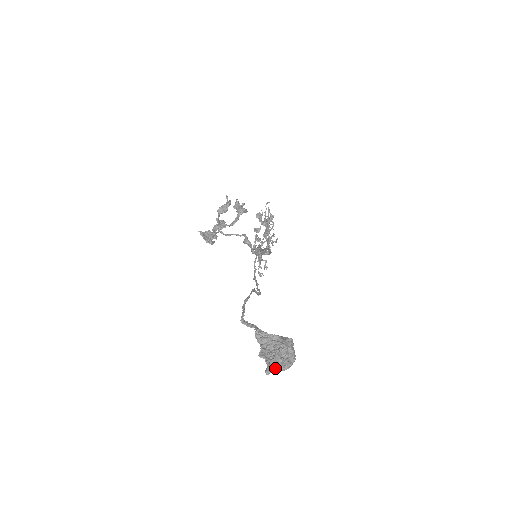
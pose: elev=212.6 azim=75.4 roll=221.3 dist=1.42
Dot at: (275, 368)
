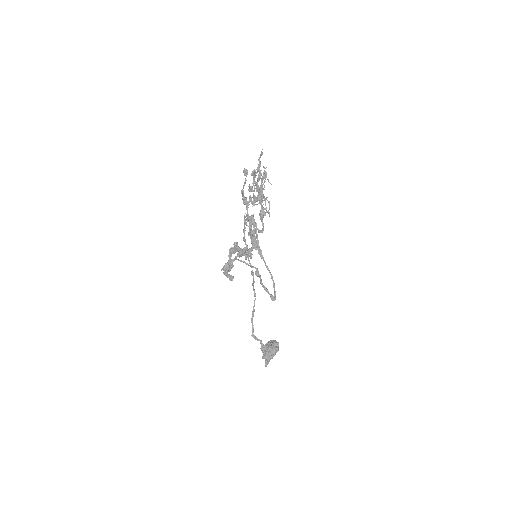
Dot at: (269, 361)
